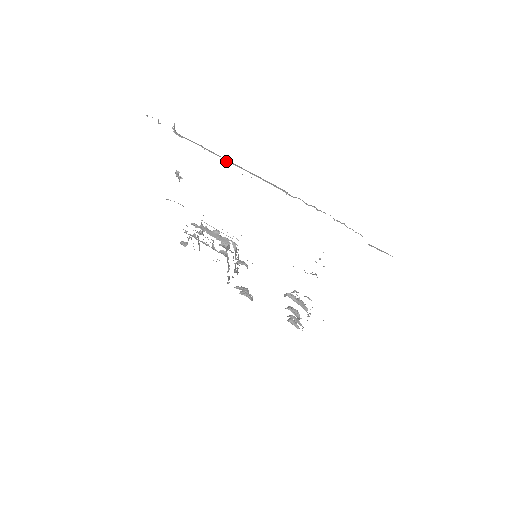
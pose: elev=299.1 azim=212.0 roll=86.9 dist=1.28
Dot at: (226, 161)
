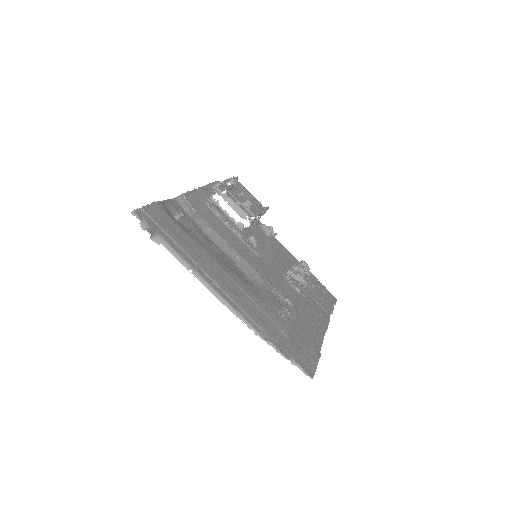
Dot at: occluded
